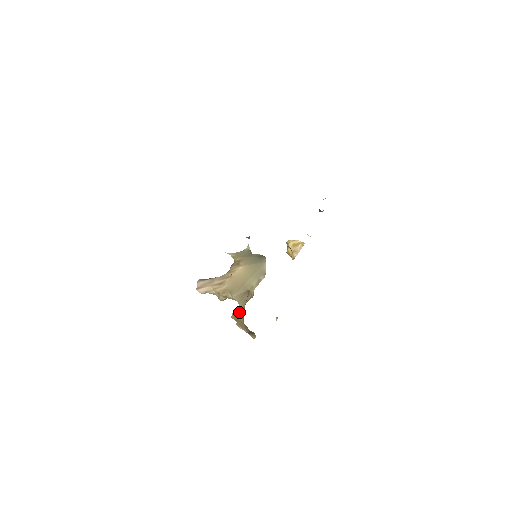
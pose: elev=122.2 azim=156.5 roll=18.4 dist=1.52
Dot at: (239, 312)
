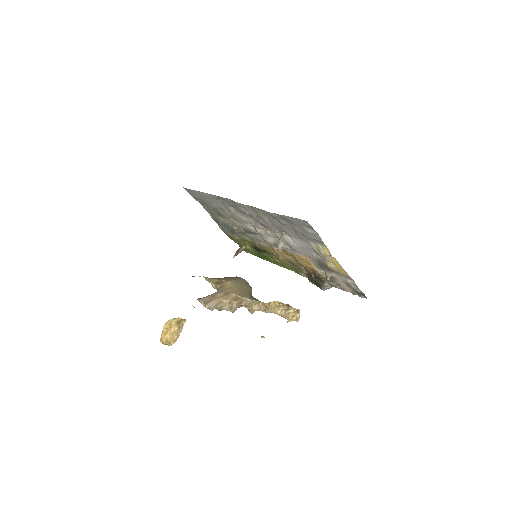
Dot at: (270, 305)
